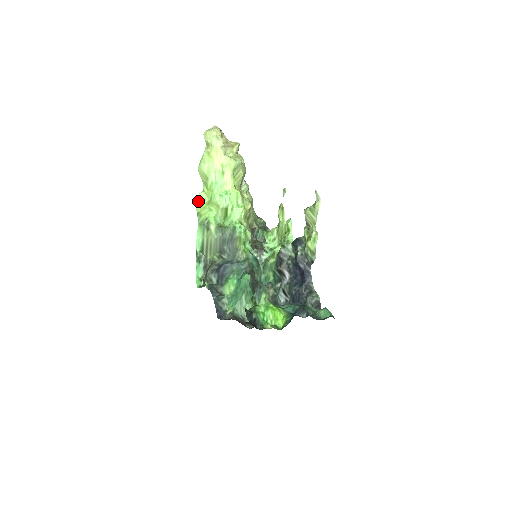
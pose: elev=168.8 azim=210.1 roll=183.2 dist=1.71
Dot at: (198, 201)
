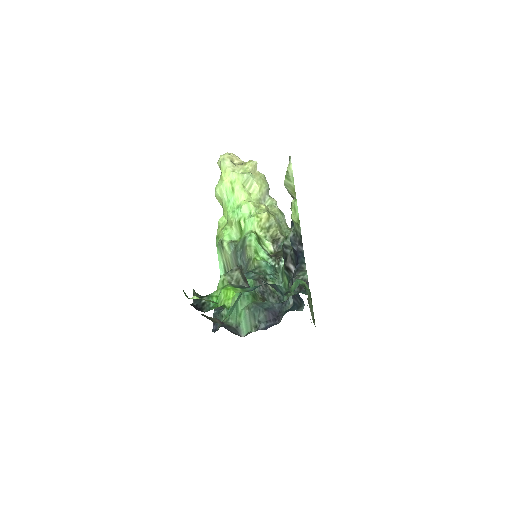
Dot at: (219, 226)
